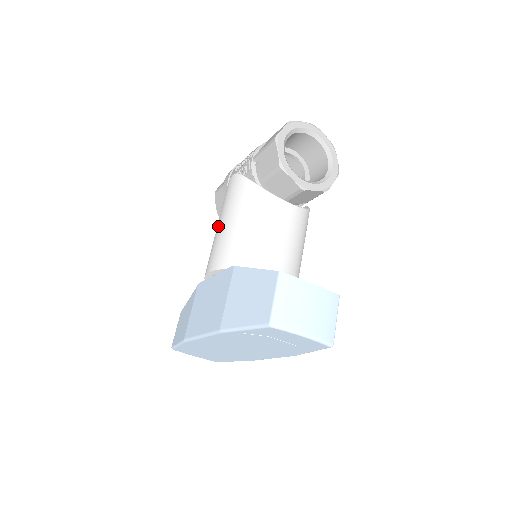
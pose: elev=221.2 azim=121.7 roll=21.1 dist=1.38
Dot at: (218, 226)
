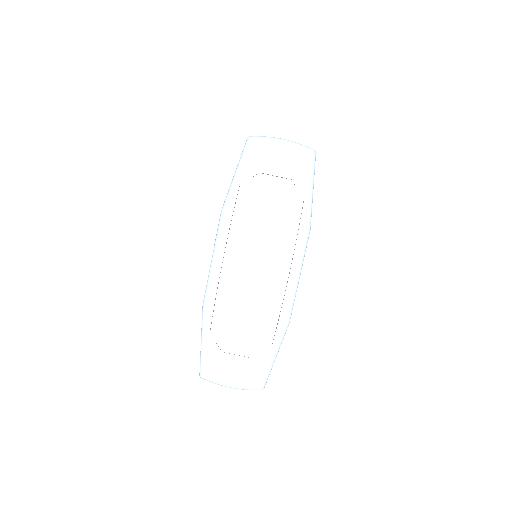
Dot at: occluded
